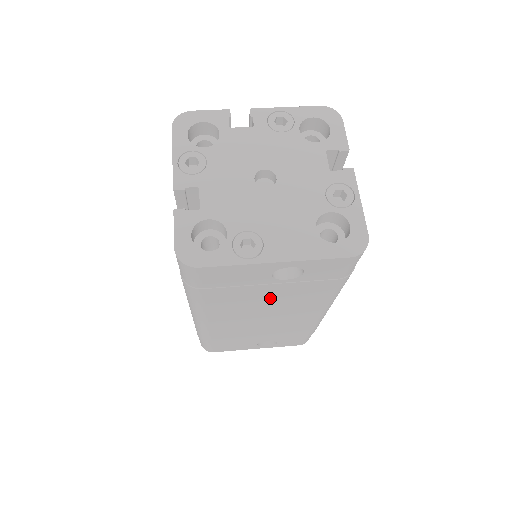
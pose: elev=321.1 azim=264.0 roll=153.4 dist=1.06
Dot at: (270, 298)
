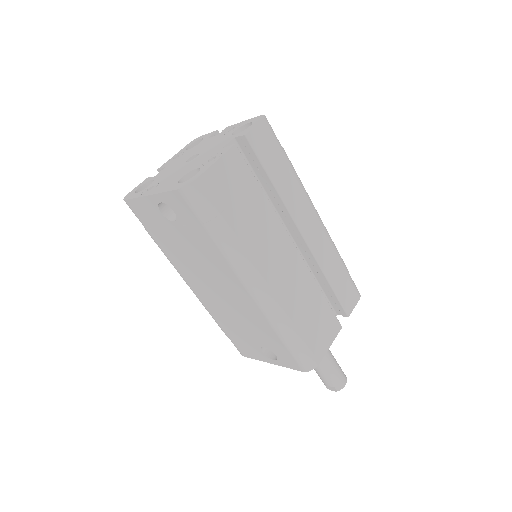
Dot at: (190, 251)
